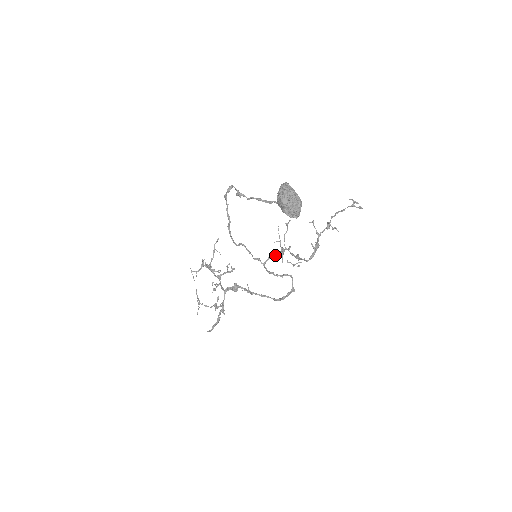
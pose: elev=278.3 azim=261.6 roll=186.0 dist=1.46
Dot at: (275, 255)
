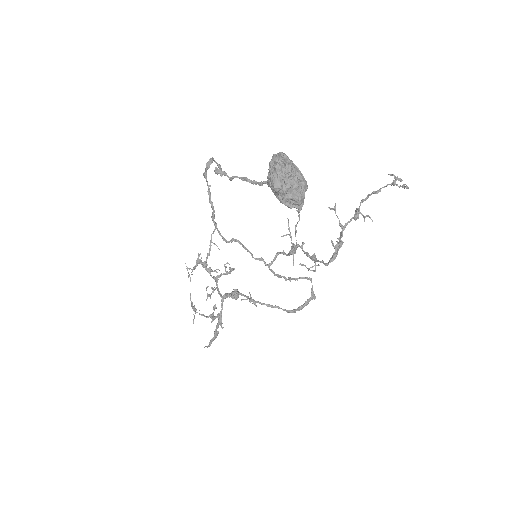
Dot at: (284, 254)
